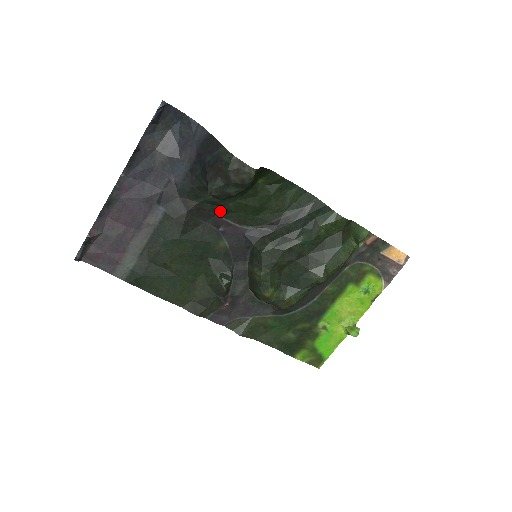
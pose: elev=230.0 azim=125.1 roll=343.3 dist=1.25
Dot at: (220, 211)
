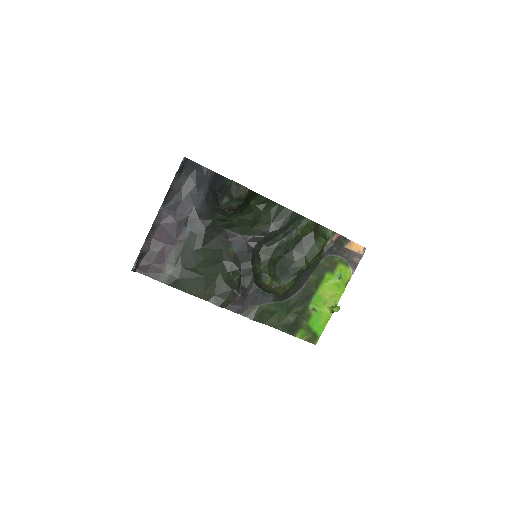
Dot at: (228, 226)
